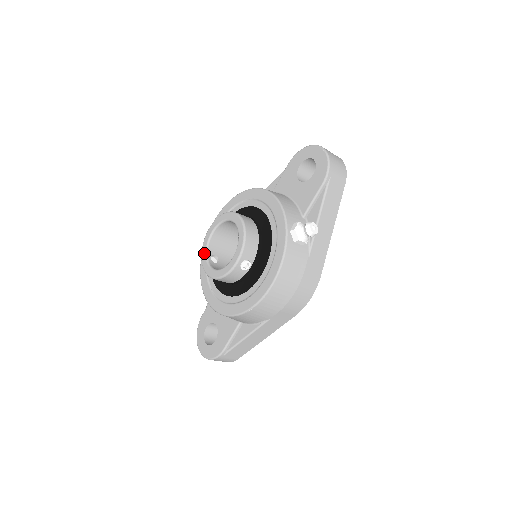
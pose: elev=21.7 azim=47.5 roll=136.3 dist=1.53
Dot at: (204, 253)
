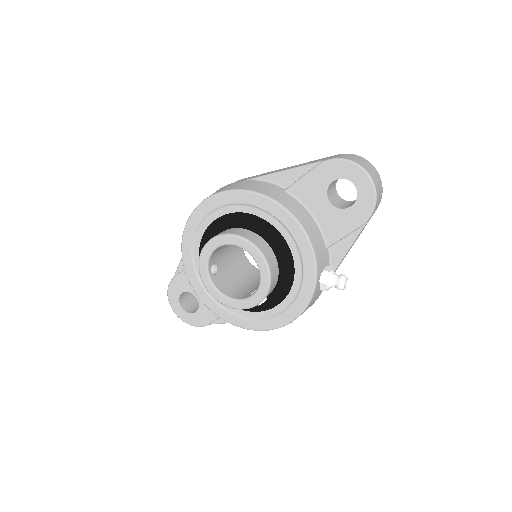
Dot at: (204, 267)
